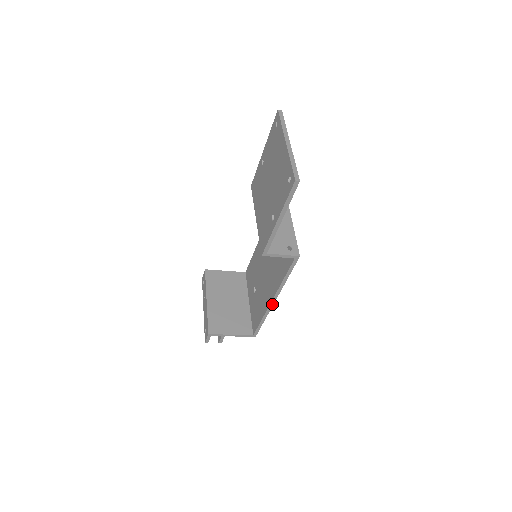
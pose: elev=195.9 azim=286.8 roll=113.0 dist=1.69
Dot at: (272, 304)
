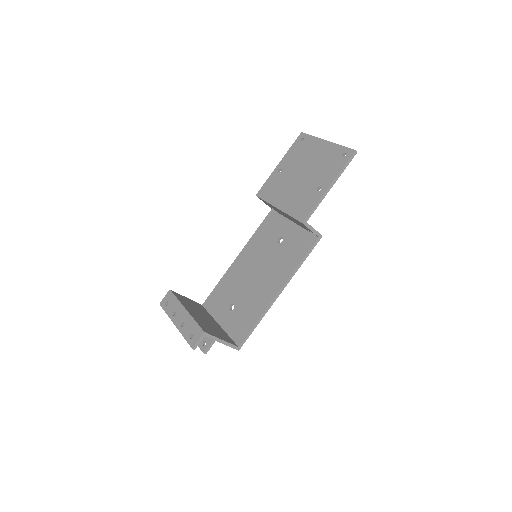
Dot at: (276, 297)
